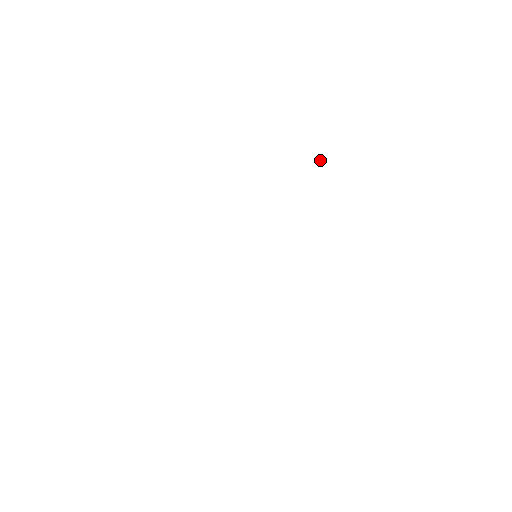
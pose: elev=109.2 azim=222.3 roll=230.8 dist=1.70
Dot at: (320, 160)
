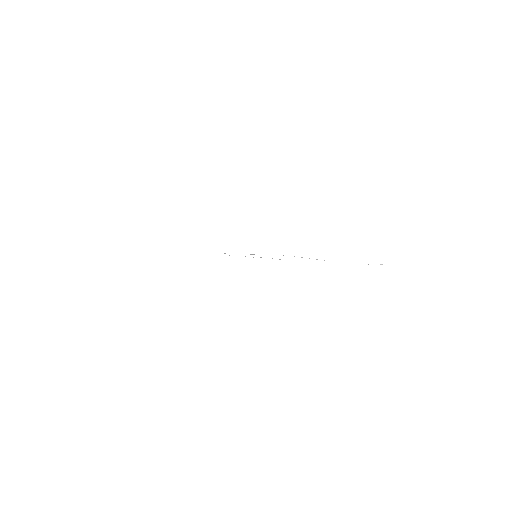
Dot at: (380, 264)
